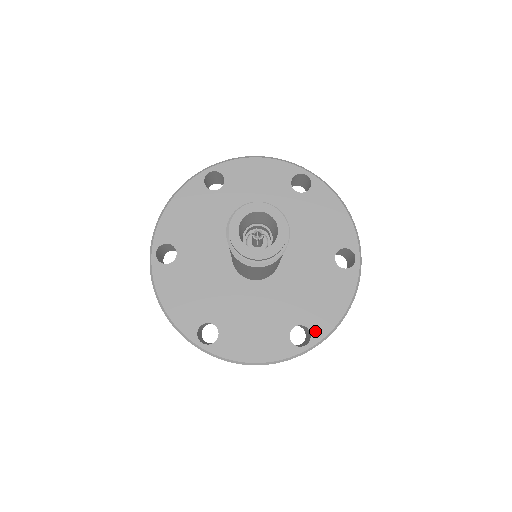
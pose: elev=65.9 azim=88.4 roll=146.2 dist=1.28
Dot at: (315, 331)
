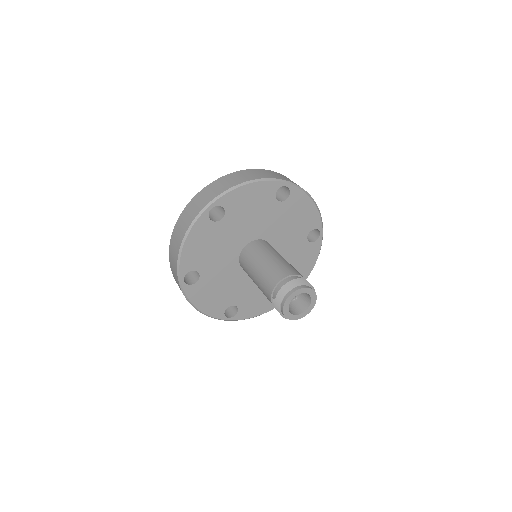
Dot at: (240, 314)
